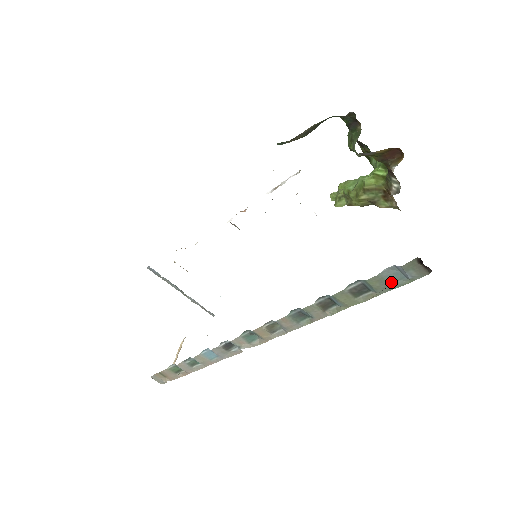
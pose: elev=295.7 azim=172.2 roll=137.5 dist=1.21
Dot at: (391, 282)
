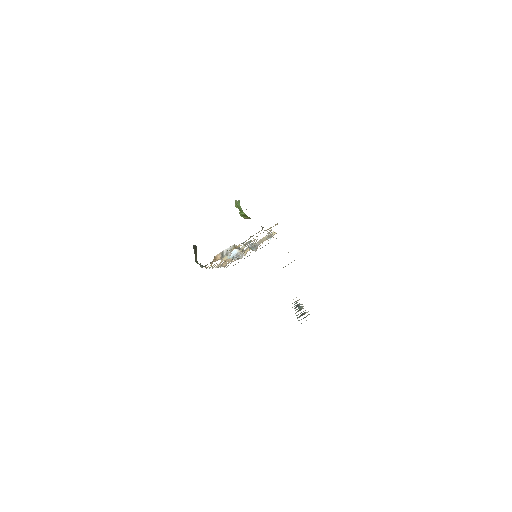
Dot at: occluded
